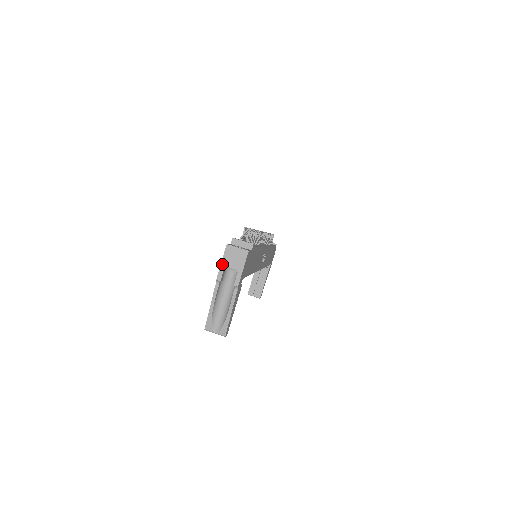
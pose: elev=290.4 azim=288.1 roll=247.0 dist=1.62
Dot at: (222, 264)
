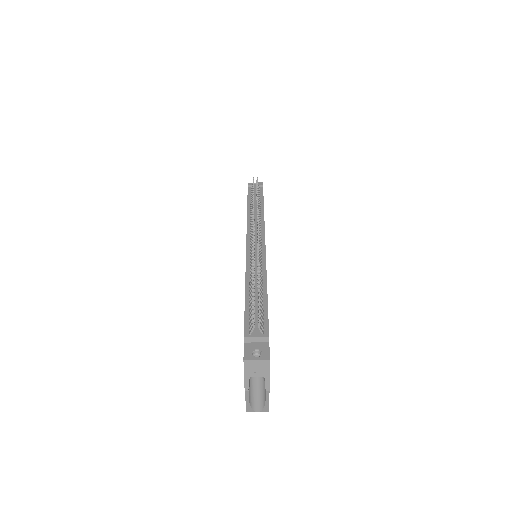
Dot at: (245, 376)
